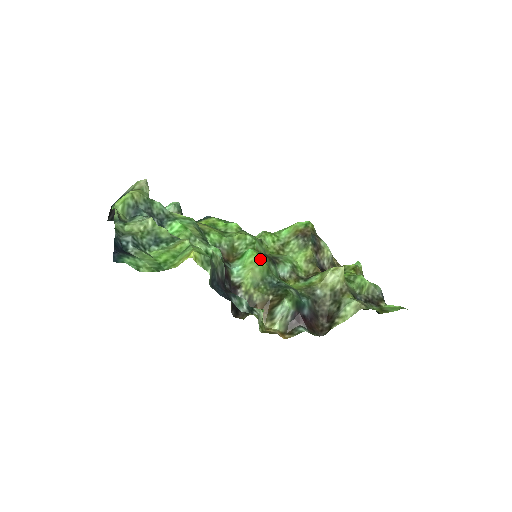
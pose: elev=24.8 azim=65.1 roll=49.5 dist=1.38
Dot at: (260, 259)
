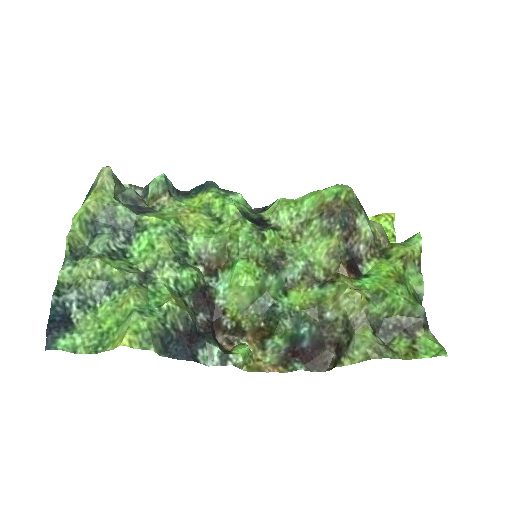
Dot at: (248, 280)
